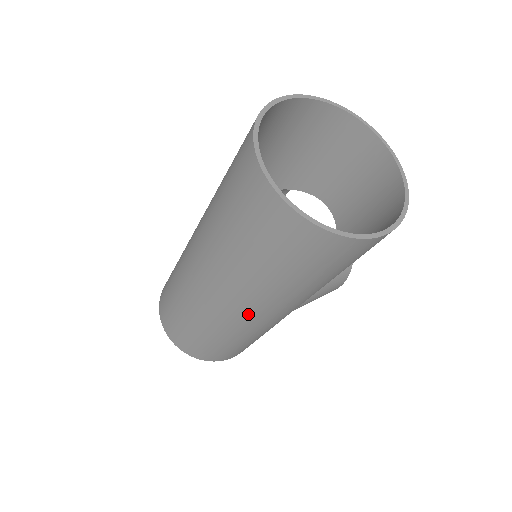
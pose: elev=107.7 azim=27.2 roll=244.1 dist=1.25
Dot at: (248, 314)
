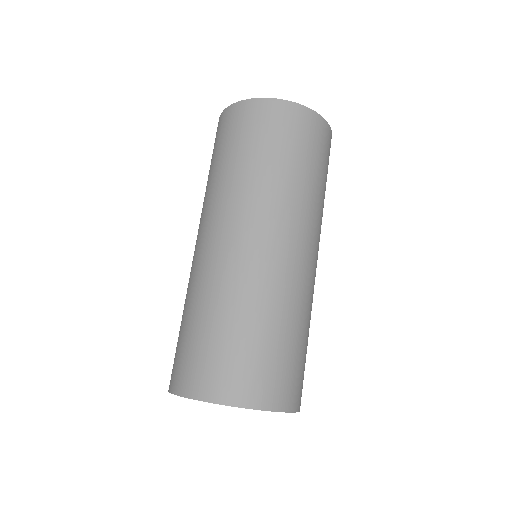
Dot at: (305, 251)
